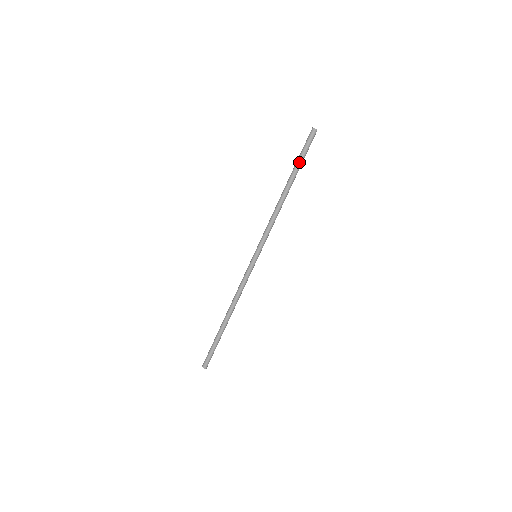
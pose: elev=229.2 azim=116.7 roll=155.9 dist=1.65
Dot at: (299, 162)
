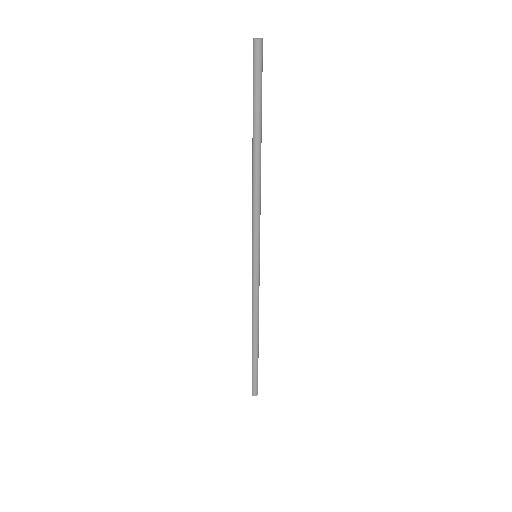
Dot at: (255, 105)
